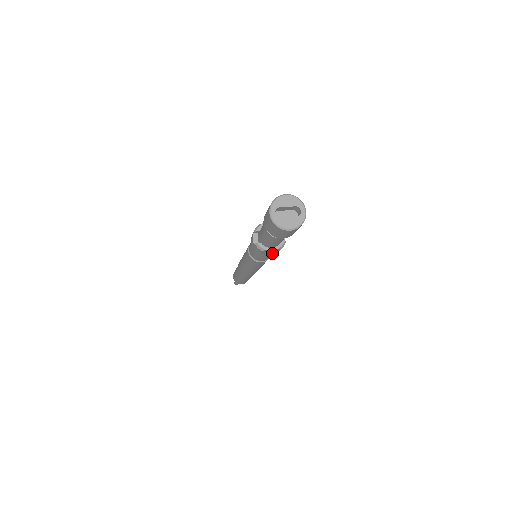
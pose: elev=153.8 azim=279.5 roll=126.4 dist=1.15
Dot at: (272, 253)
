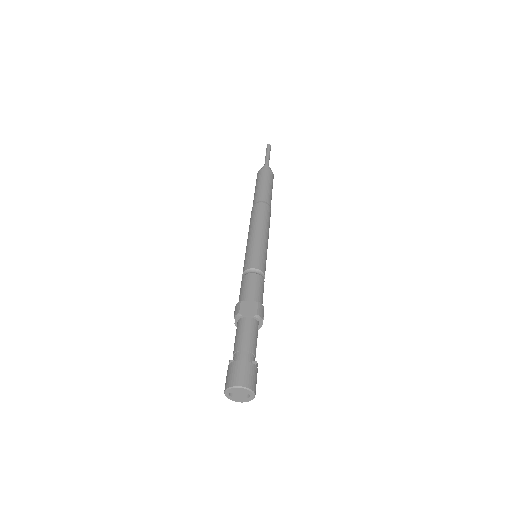
Dot at: occluded
